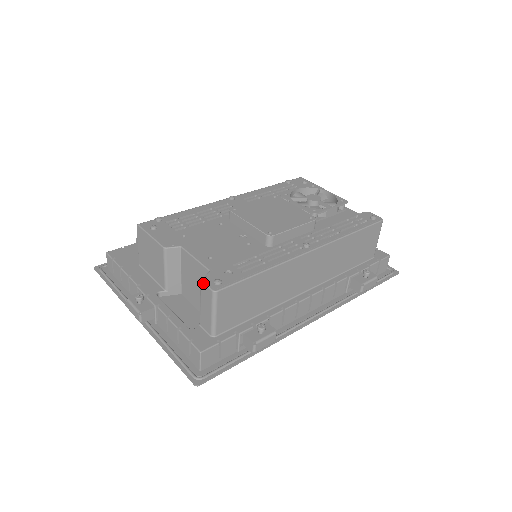
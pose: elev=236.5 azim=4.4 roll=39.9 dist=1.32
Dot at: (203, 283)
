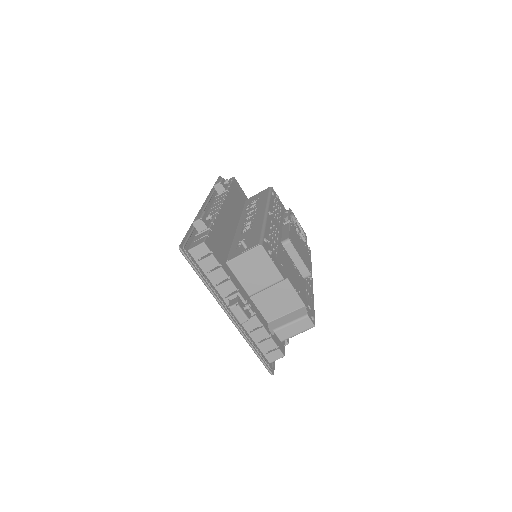
Dot at: (310, 319)
